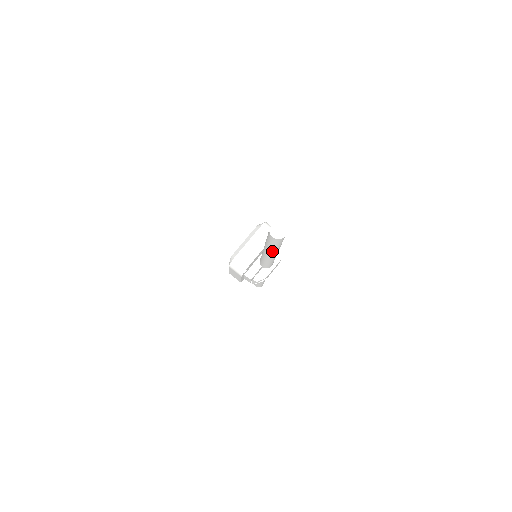
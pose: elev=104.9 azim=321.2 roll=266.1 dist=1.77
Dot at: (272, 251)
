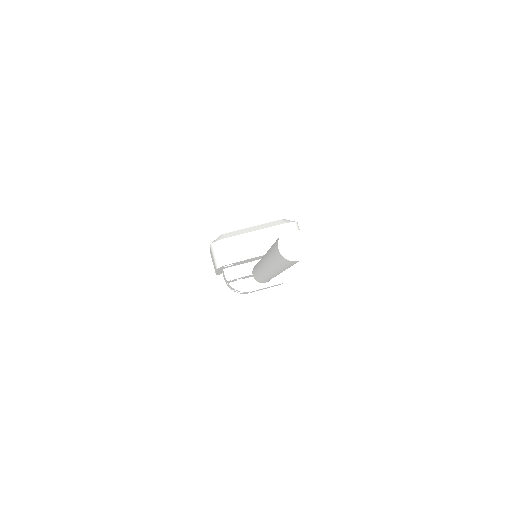
Dot at: (270, 267)
